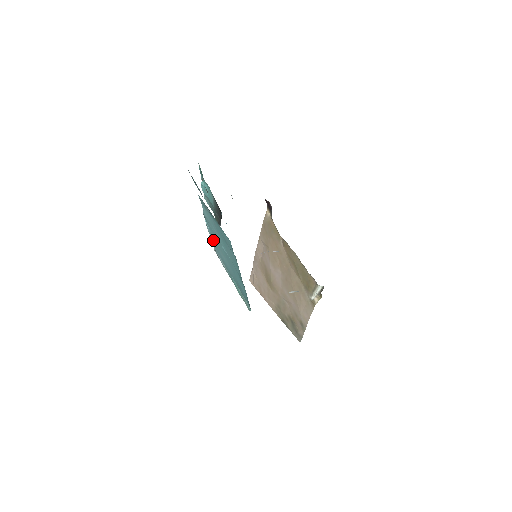
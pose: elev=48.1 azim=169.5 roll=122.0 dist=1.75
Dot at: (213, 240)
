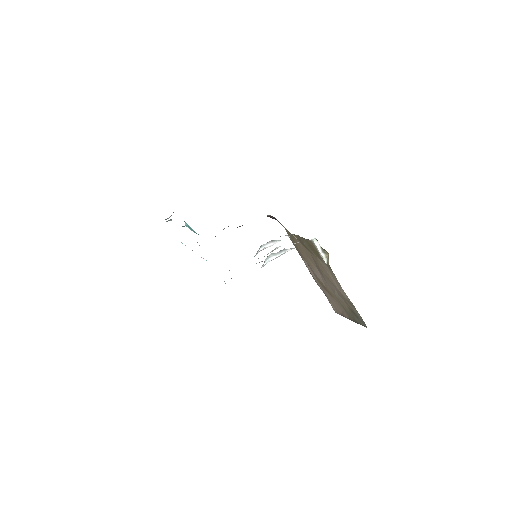
Dot at: occluded
